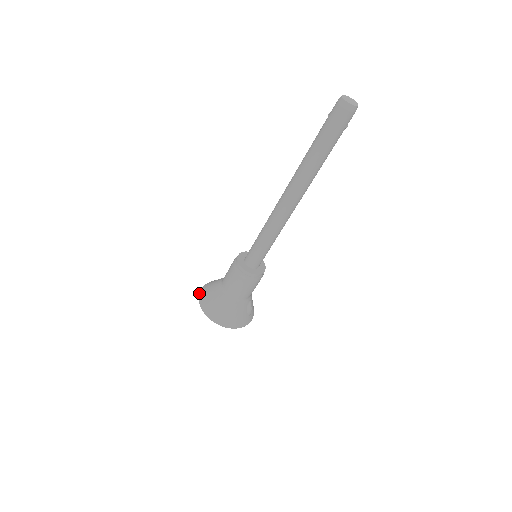
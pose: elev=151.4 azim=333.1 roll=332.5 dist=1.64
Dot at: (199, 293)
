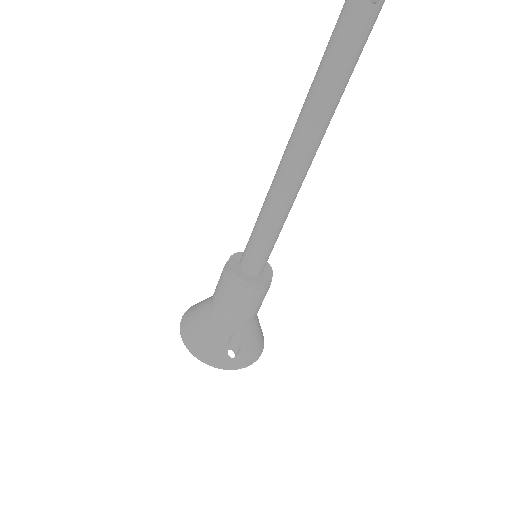
Dot at: occluded
